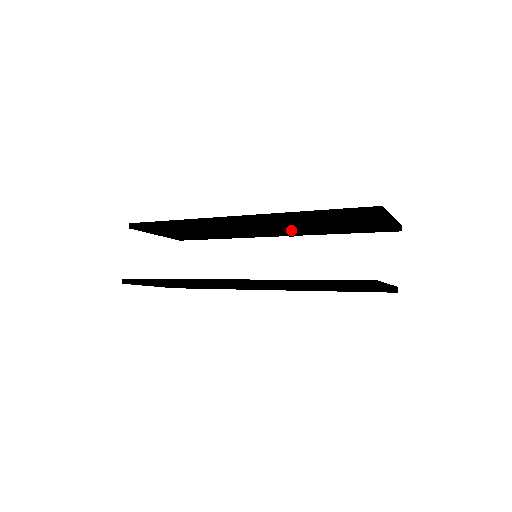
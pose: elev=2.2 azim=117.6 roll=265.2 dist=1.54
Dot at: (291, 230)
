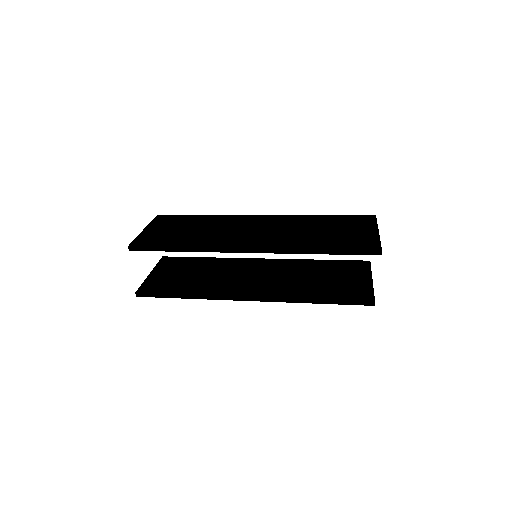
Dot at: occluded
